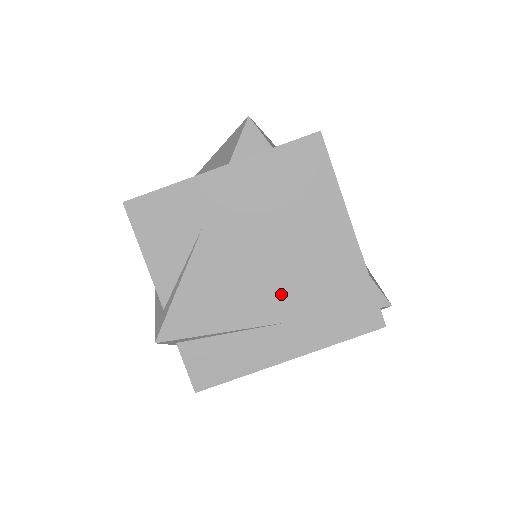
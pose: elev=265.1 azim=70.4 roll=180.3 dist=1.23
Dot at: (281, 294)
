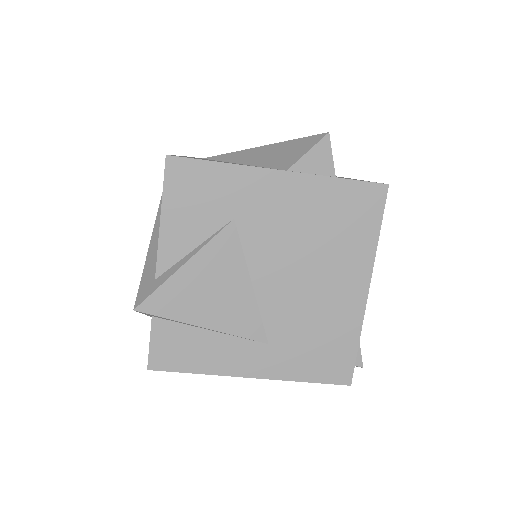
Dot at: (275, 316)
